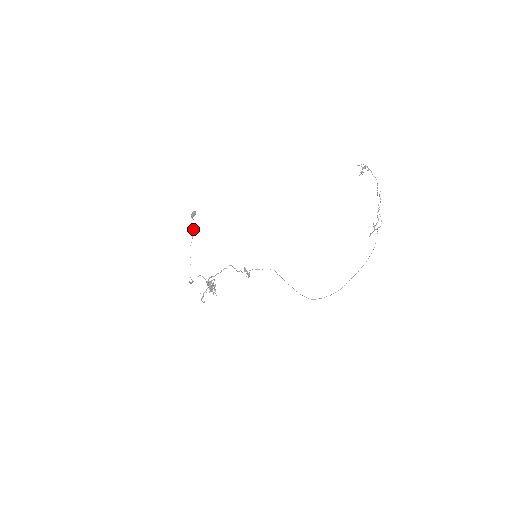
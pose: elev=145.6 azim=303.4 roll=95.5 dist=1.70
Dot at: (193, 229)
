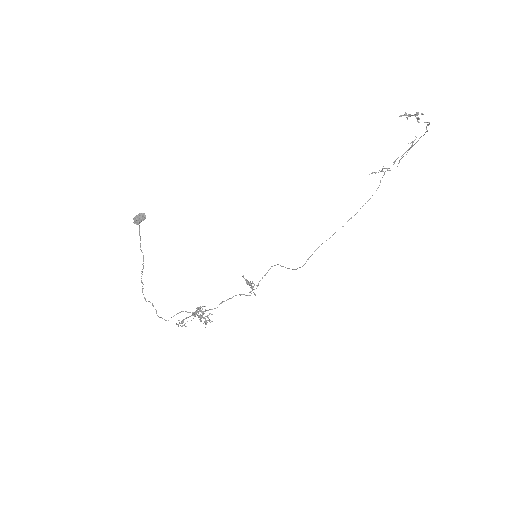
Dot at: (140, 239)
